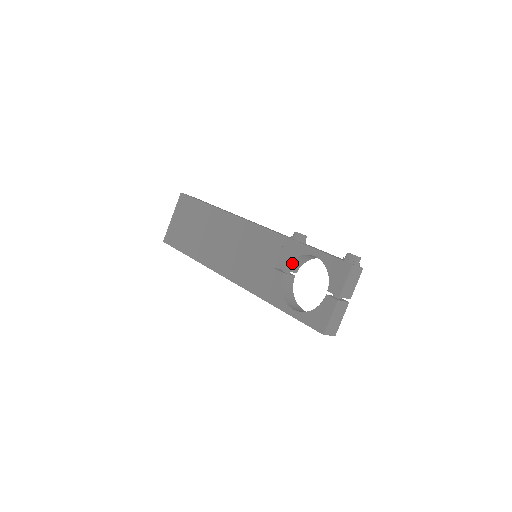
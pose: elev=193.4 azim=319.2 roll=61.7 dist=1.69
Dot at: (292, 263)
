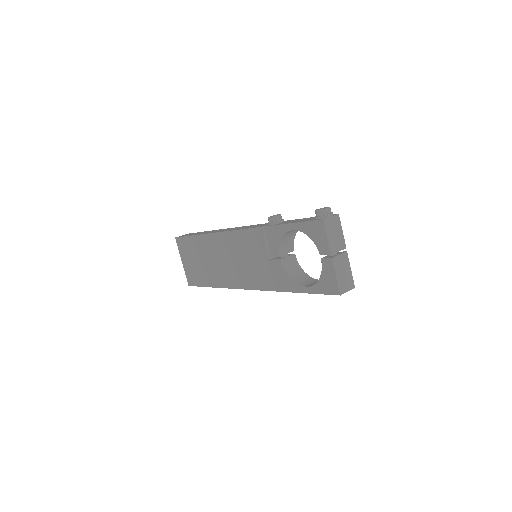
Dot at: (282, 246)
